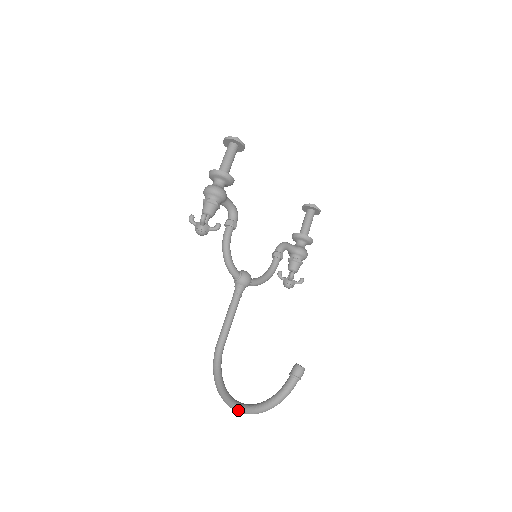
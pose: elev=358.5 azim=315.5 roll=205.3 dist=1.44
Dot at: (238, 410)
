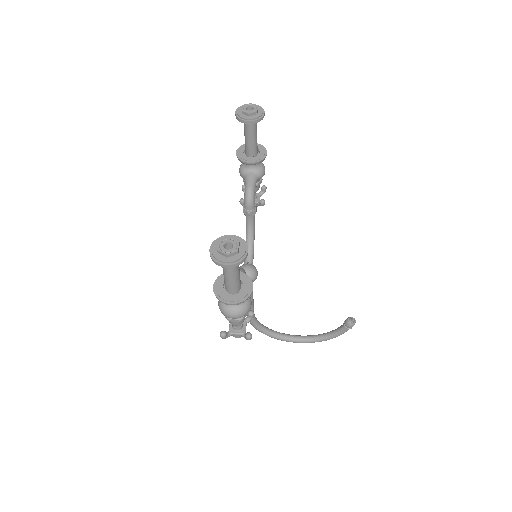
Dot at: occluded
